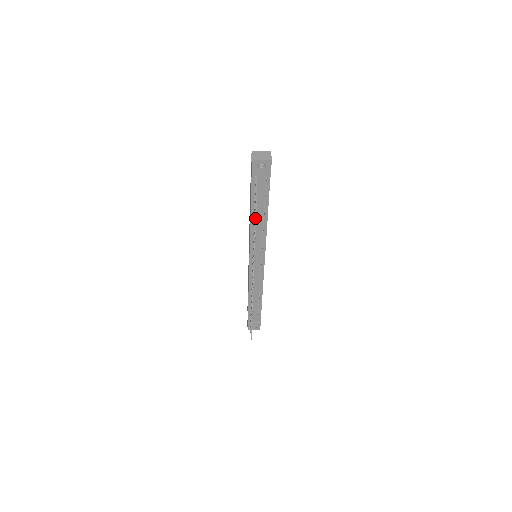
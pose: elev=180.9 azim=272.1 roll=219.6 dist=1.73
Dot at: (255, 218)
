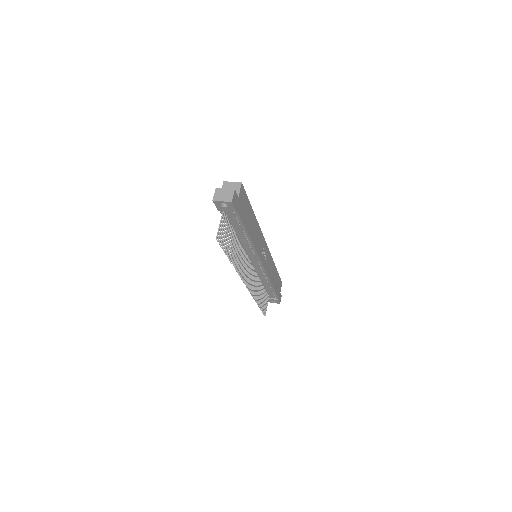
Dot at: (225, 249)
